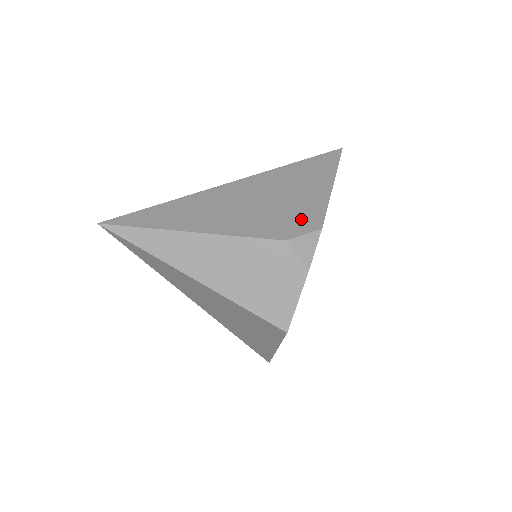
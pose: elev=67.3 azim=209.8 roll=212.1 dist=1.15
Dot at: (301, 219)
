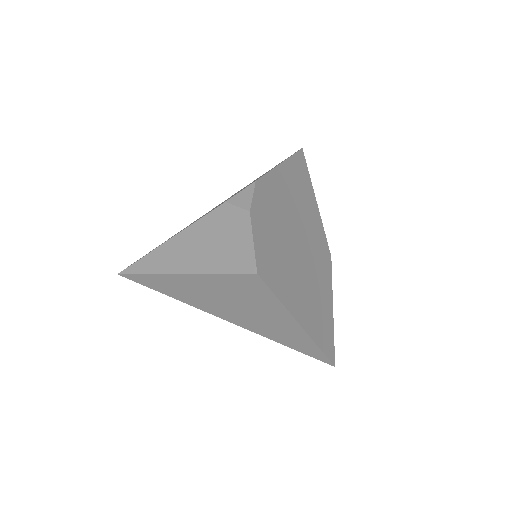
Dot at: occluded
